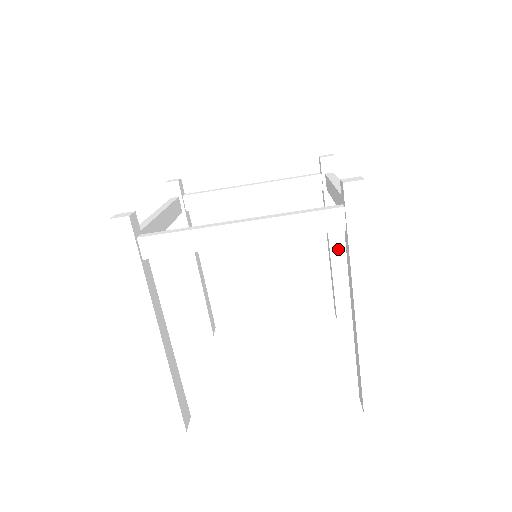
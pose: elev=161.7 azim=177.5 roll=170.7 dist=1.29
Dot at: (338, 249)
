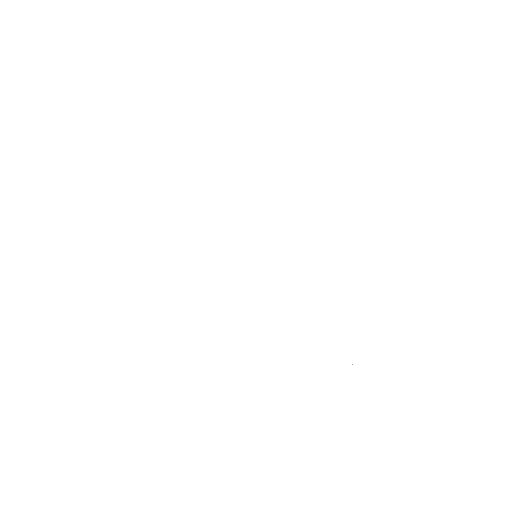
Dot at: (357, 316)
